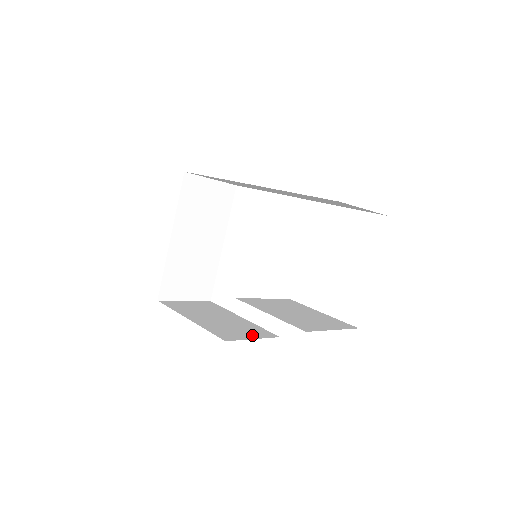
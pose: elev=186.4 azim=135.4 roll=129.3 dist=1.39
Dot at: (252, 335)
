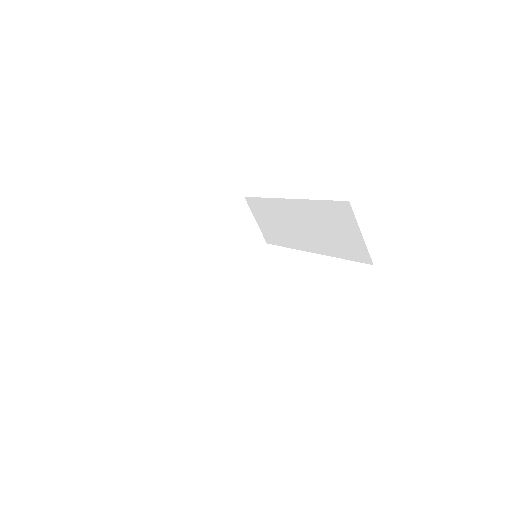
Dot at: occluded
